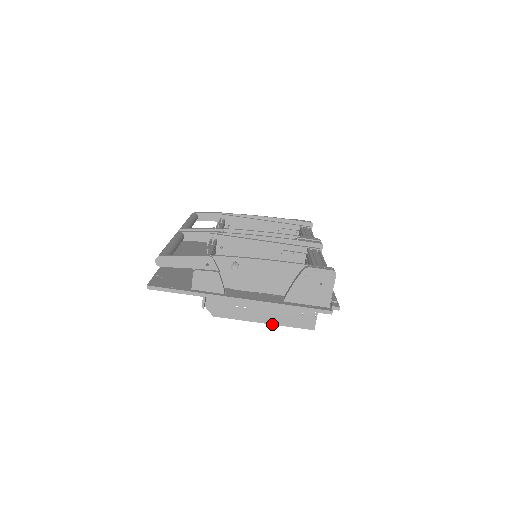
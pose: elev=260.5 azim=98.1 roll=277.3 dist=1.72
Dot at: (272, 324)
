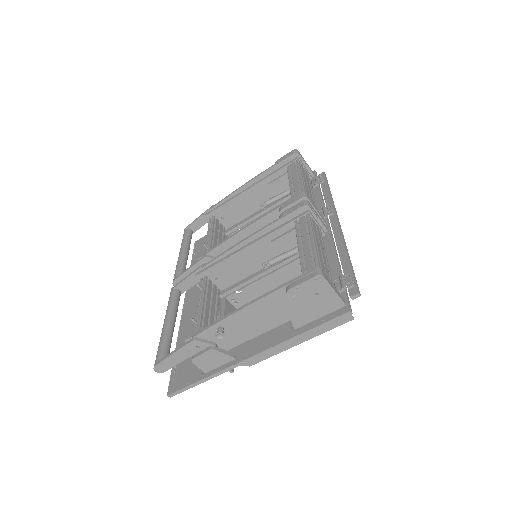
Dot at: occluded
